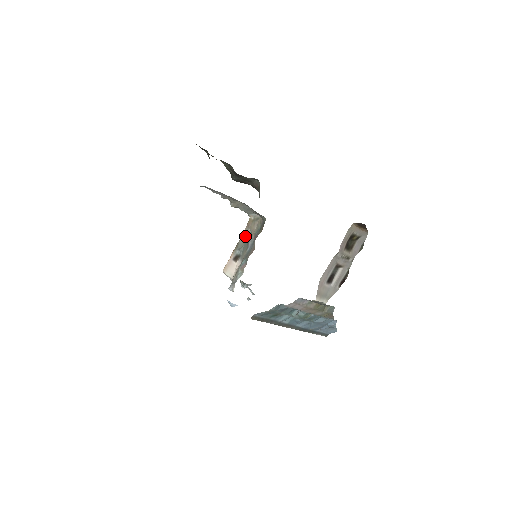
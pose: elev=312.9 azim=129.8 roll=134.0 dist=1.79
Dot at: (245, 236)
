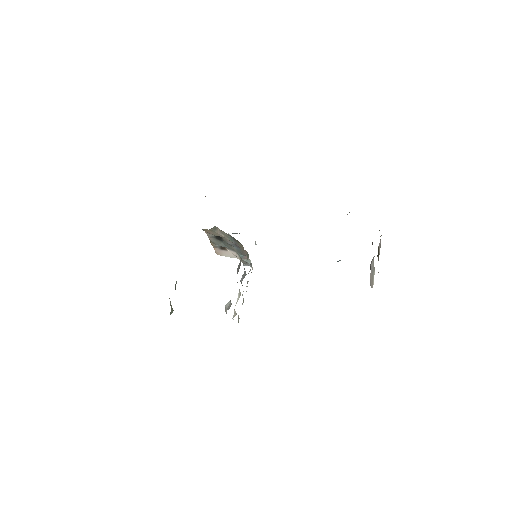
Dot at: (214, 238)
